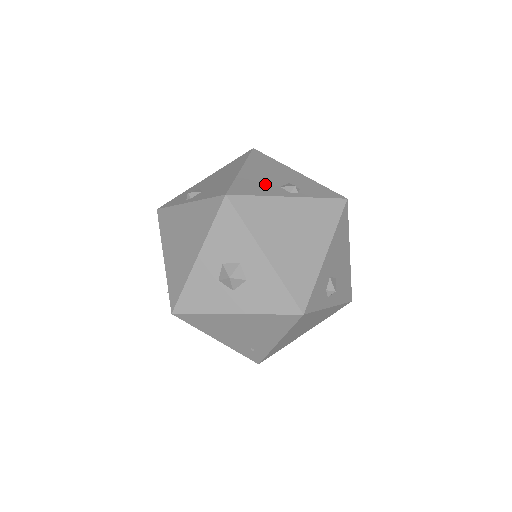
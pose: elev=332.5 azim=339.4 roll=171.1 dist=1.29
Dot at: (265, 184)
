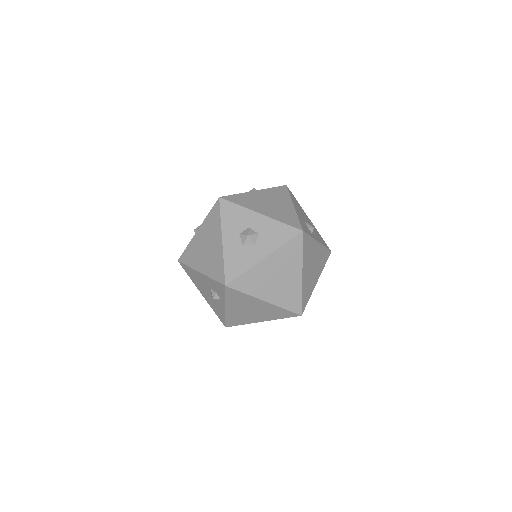
Dot at: occluded
